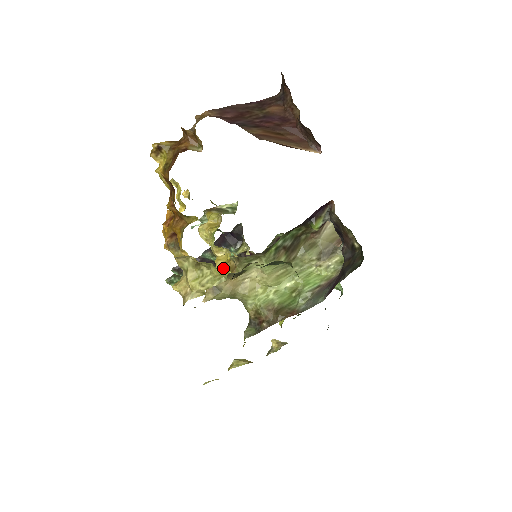
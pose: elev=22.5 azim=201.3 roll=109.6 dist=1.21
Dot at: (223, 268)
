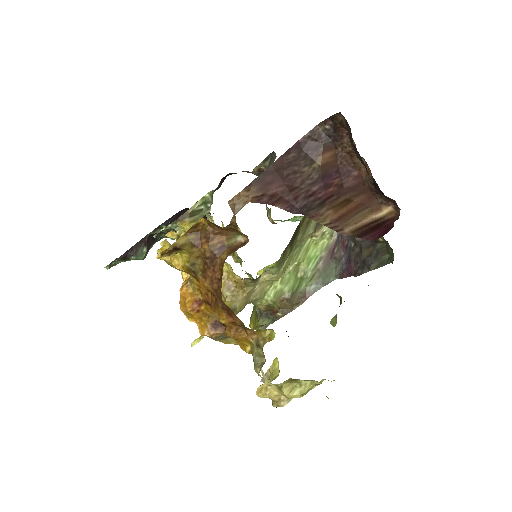
Dot at: (226, 283)
